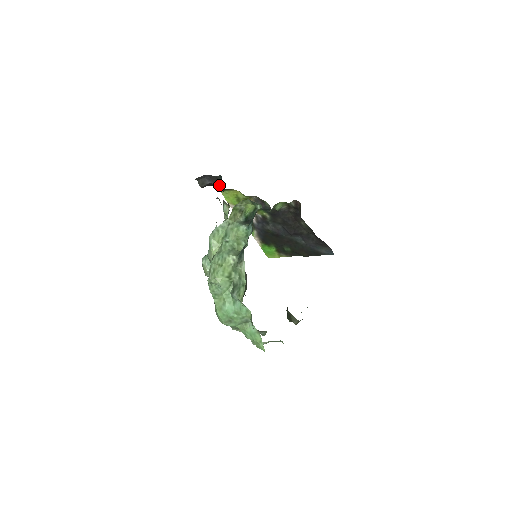
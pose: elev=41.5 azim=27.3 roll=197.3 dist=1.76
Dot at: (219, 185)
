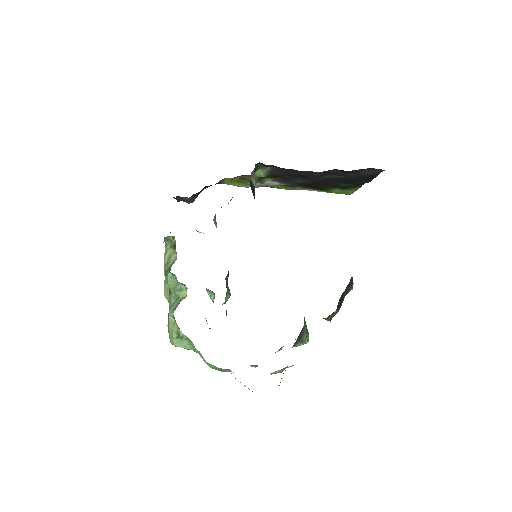
Dot at: occluded
